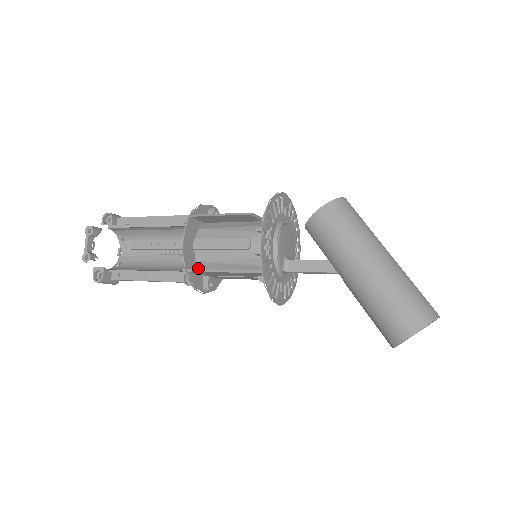
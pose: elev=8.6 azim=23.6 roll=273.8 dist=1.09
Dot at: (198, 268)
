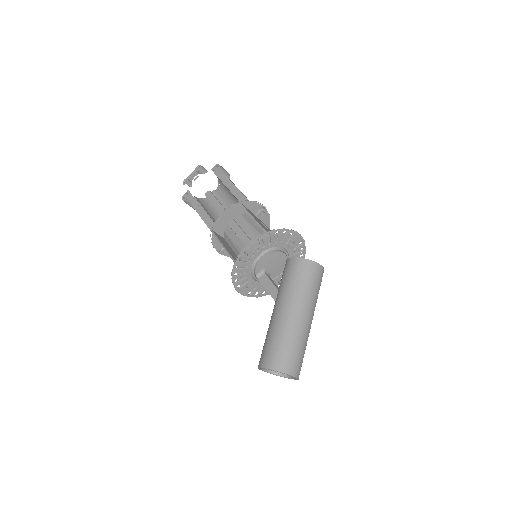
Dot at: (223, 236)
